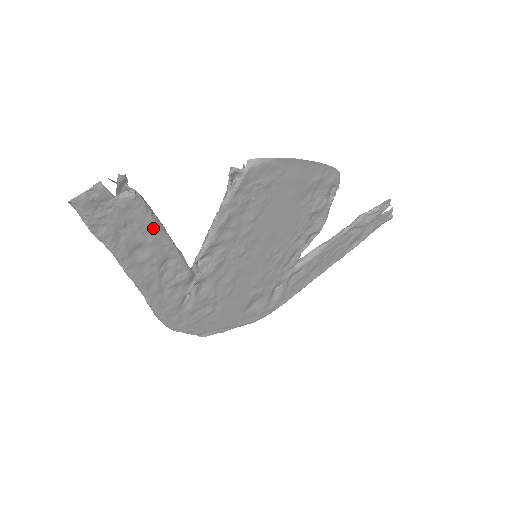
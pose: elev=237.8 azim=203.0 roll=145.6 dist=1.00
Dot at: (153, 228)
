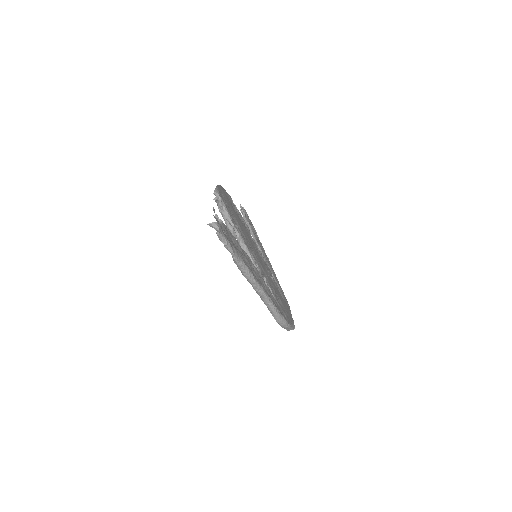
Dot at: (237, 242)
